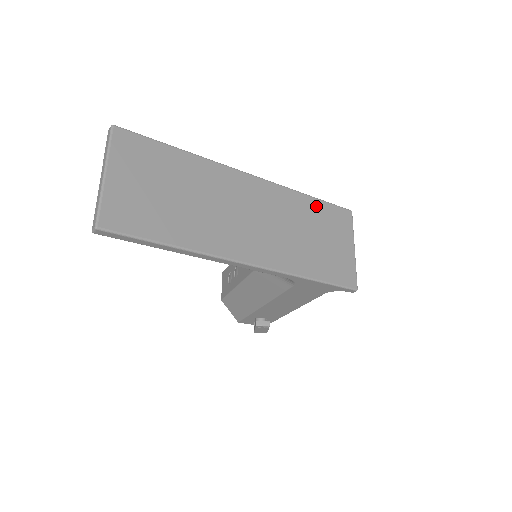
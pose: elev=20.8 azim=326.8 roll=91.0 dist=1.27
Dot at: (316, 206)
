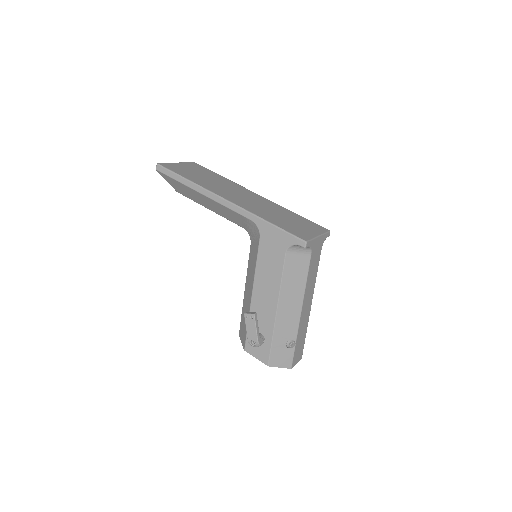
Dot at: (298, 216)
